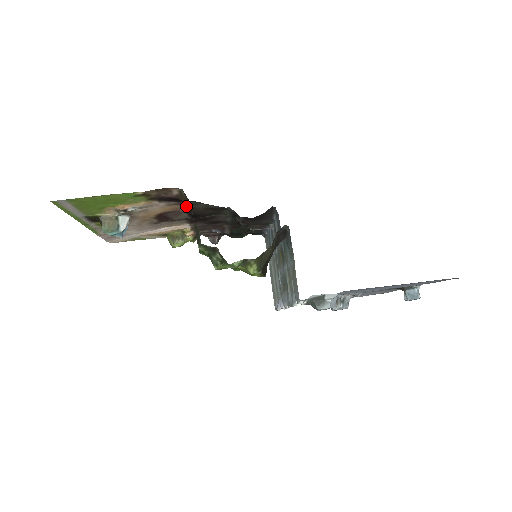
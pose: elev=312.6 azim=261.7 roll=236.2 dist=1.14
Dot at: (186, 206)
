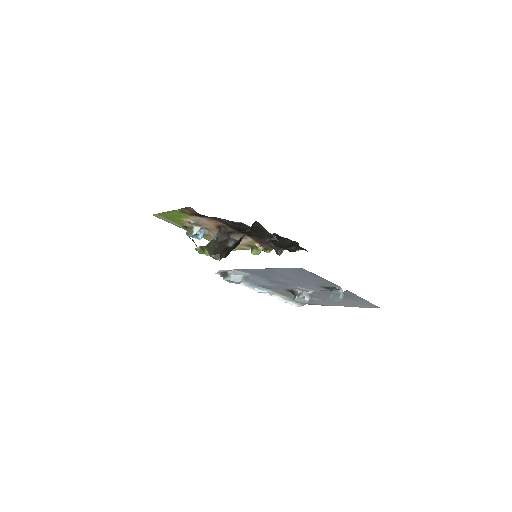
Dot at: (220, 221)
